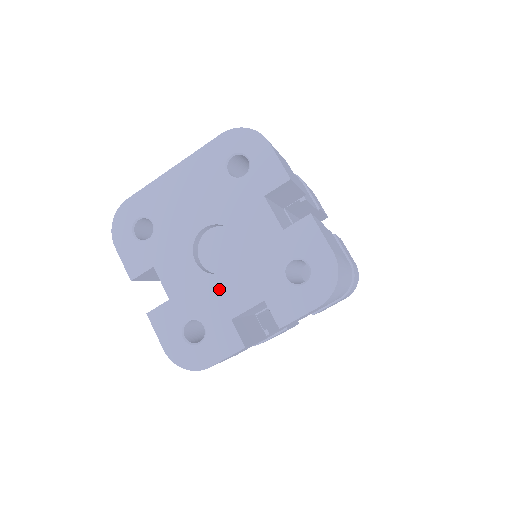
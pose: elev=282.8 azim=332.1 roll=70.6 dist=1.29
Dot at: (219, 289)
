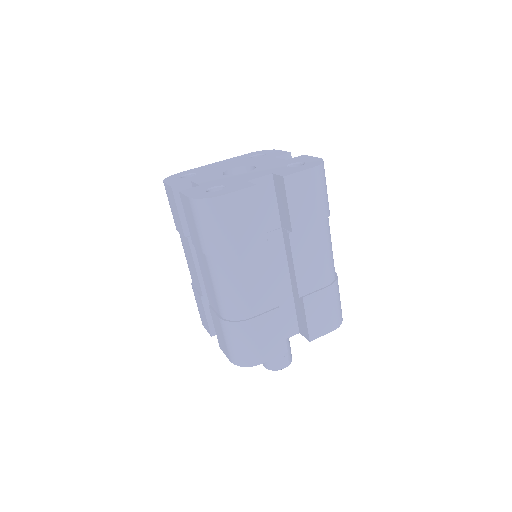
Dot at: (239, 177)
